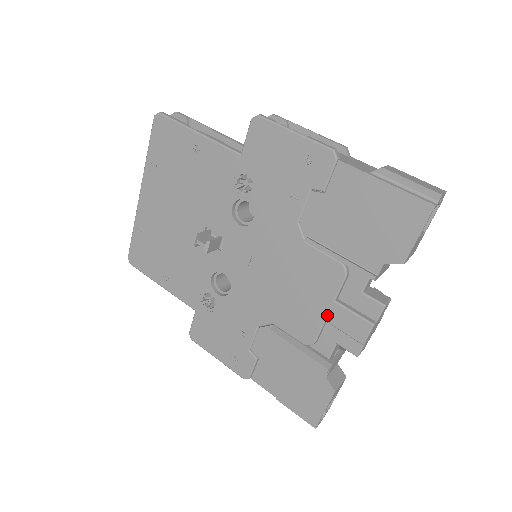
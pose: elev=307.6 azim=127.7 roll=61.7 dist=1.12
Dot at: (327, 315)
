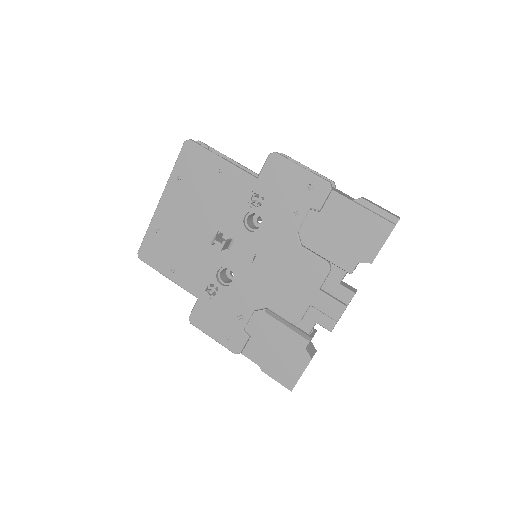
Dot at: (312, 300)
